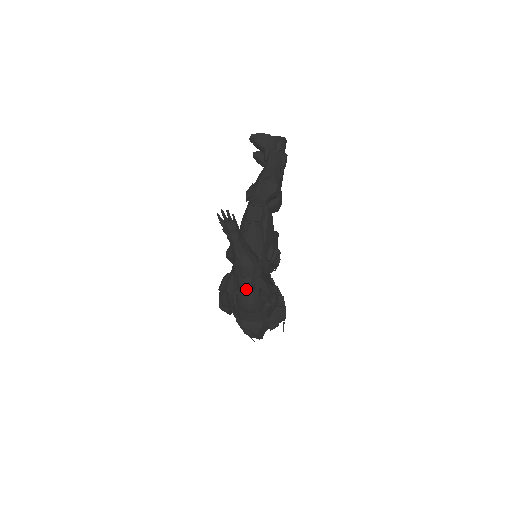
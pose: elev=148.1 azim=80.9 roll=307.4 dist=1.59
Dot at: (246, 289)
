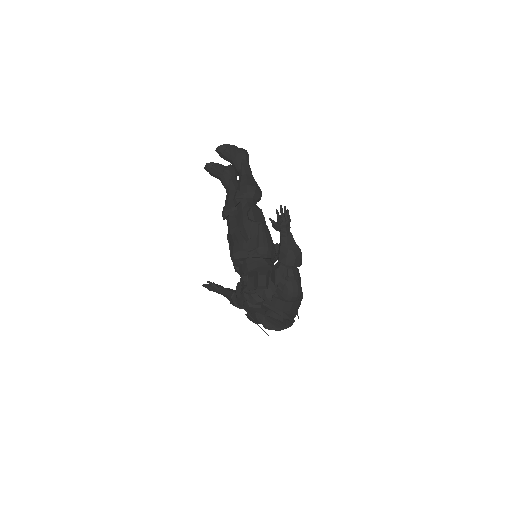
Dot at: (293, 279)
